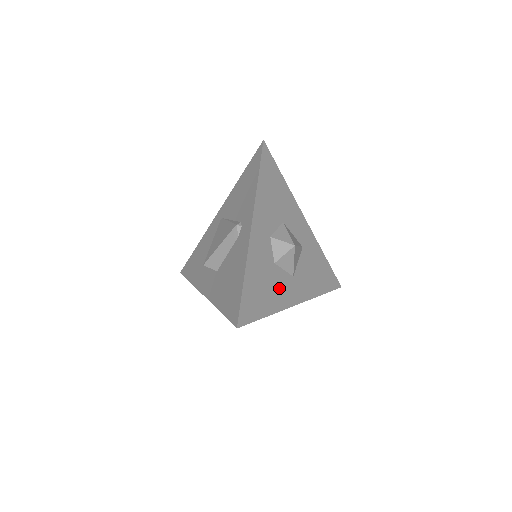
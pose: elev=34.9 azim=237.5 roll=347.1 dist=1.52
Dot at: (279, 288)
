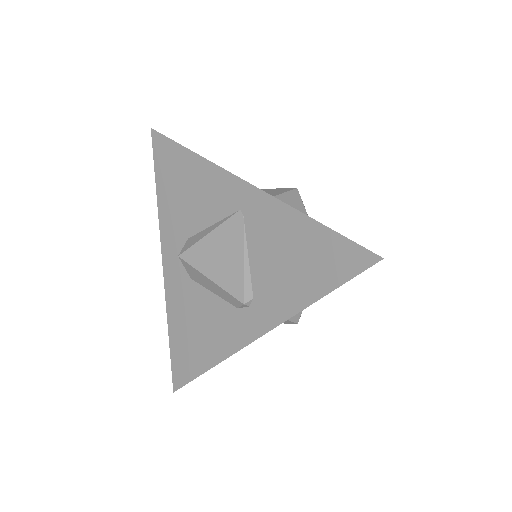
Dot at: occluded
